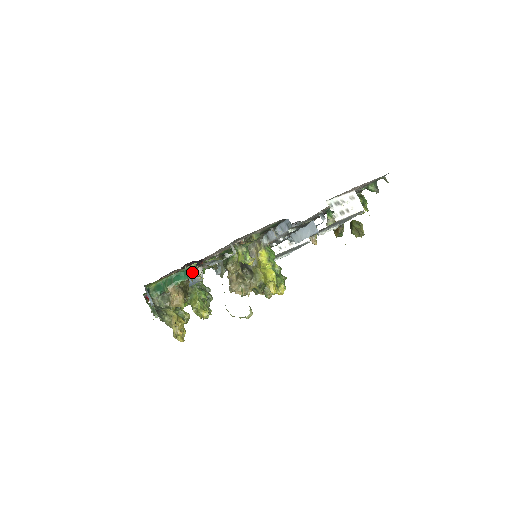
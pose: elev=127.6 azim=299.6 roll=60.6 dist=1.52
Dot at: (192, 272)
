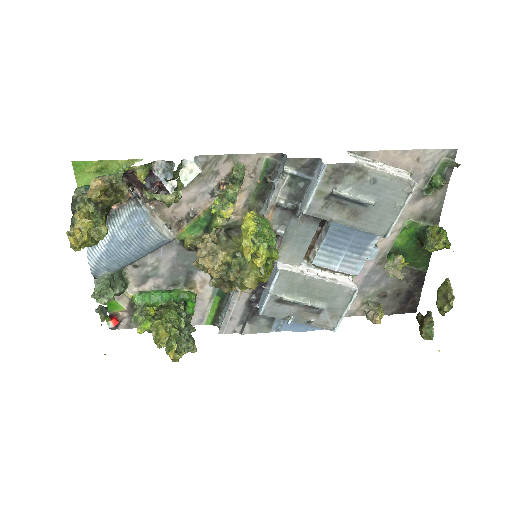
Dot at: (145, 201)
